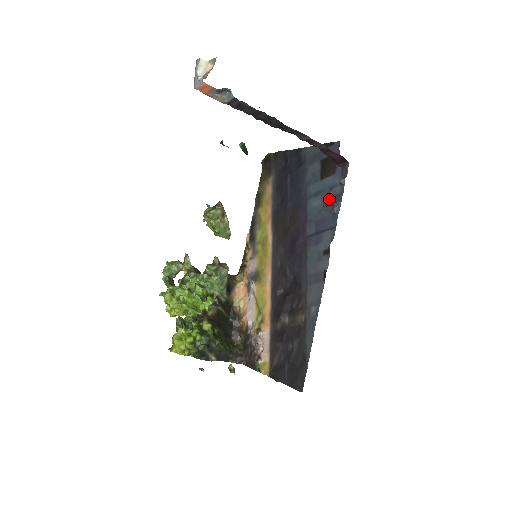
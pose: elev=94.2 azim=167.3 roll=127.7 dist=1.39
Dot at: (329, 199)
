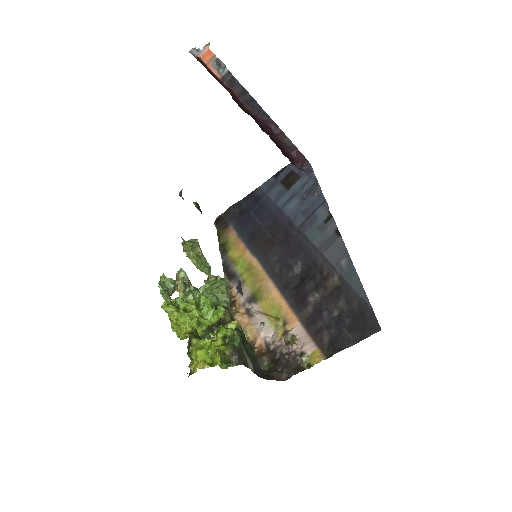
Dot at: (306, 192)
